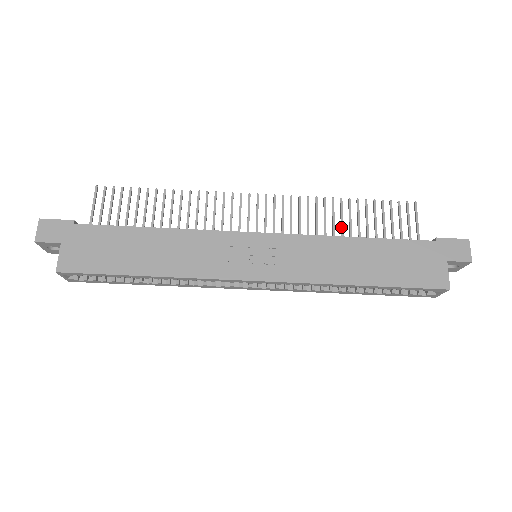
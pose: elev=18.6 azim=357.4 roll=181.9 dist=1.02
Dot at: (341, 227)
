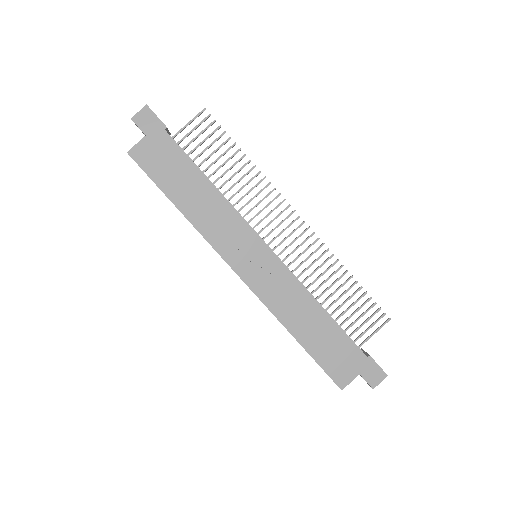
Dot at: (327, 288)
